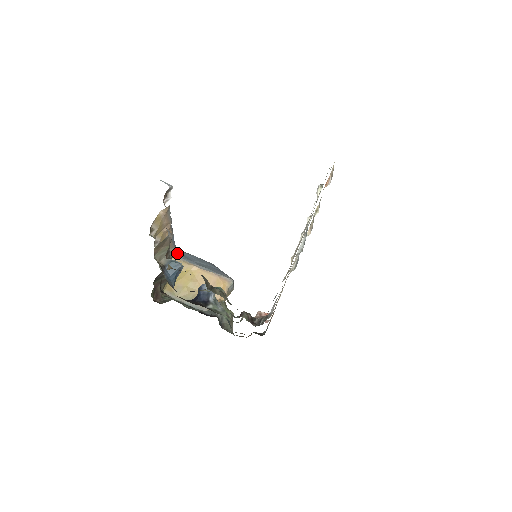
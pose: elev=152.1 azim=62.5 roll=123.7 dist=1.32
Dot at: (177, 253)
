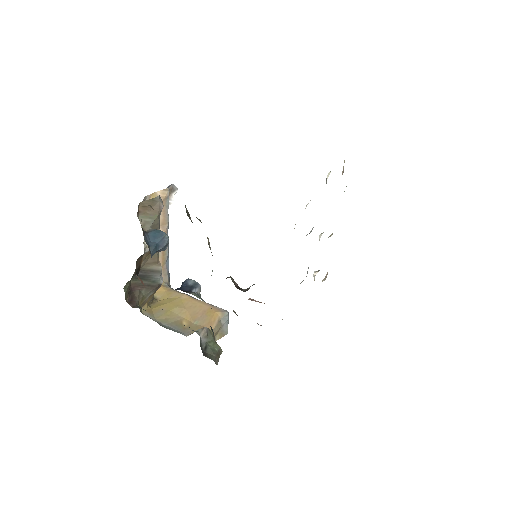
Dot at: (169, 285)
